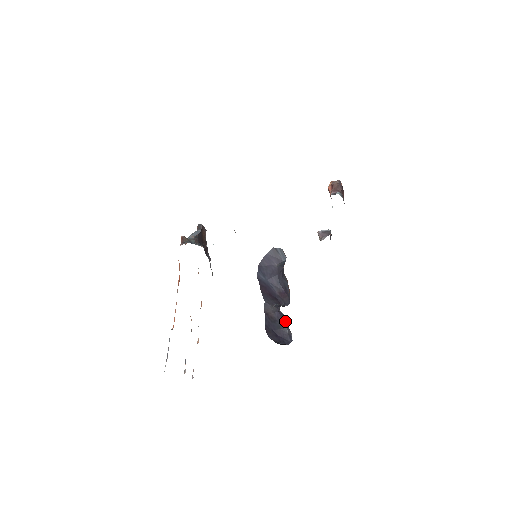
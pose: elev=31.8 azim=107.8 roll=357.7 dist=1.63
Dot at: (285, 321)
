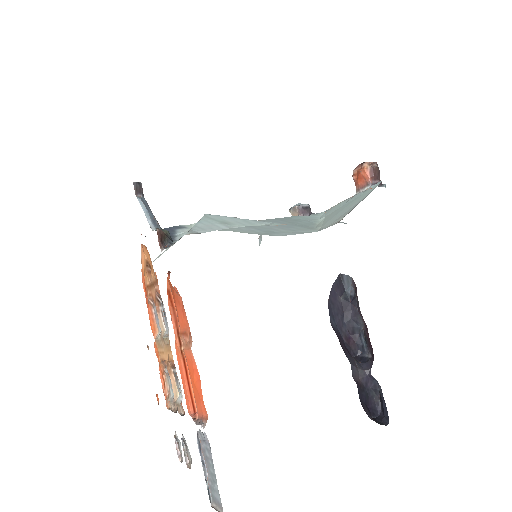
Dot at: (378, 388)
